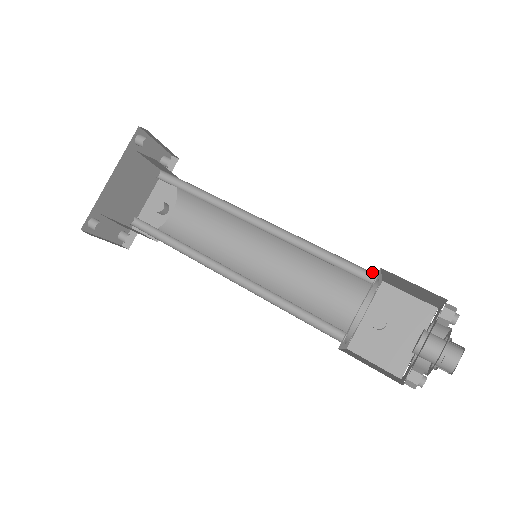
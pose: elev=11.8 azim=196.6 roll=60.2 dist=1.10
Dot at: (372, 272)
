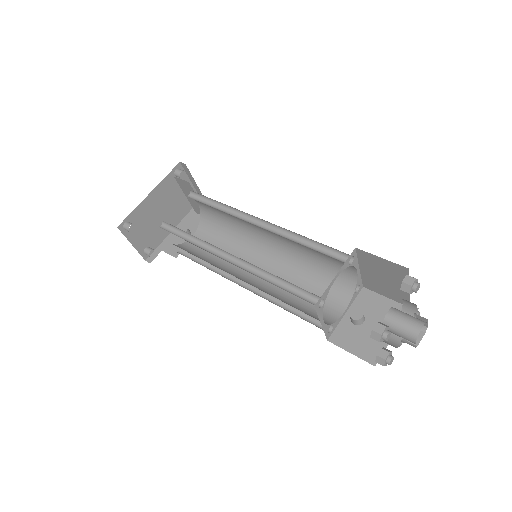
Dot at: (349, 255)
